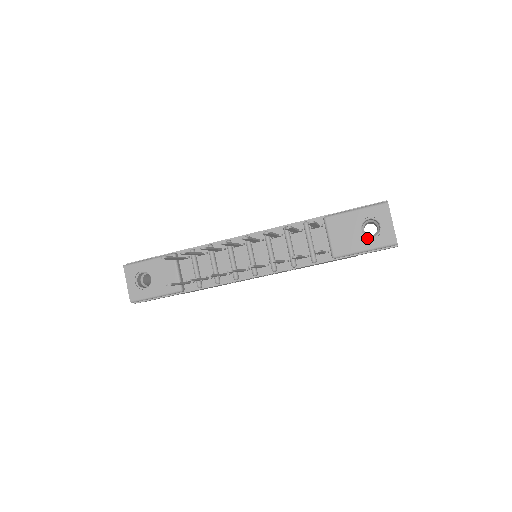
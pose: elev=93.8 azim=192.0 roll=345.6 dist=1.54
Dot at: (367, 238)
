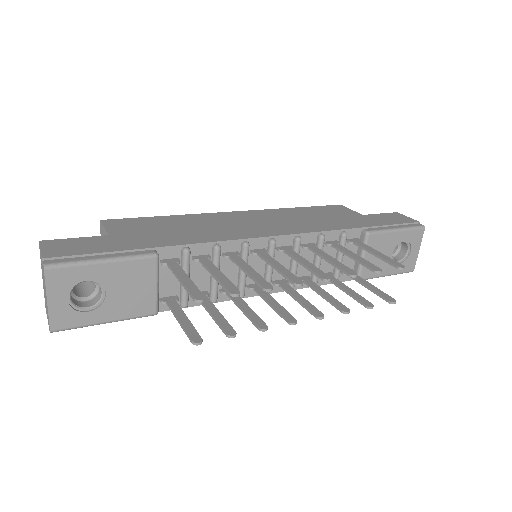
Dot at: occluded
